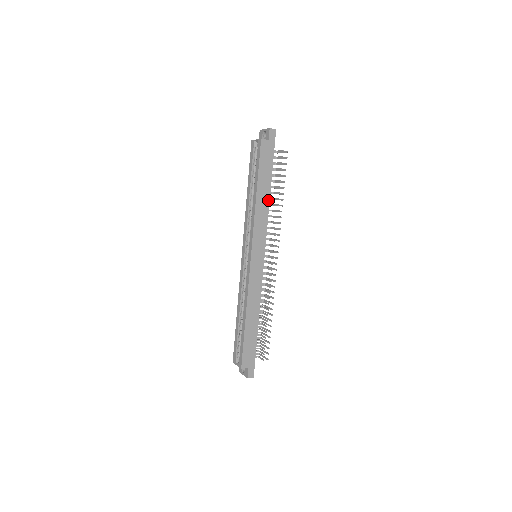
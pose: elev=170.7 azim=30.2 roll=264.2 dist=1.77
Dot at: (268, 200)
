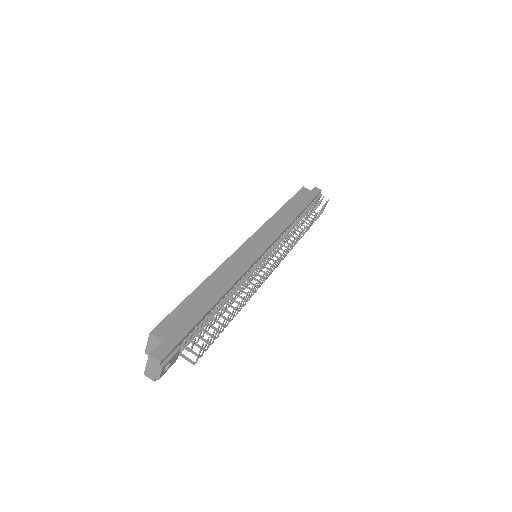
Dot at: (293, 219)
